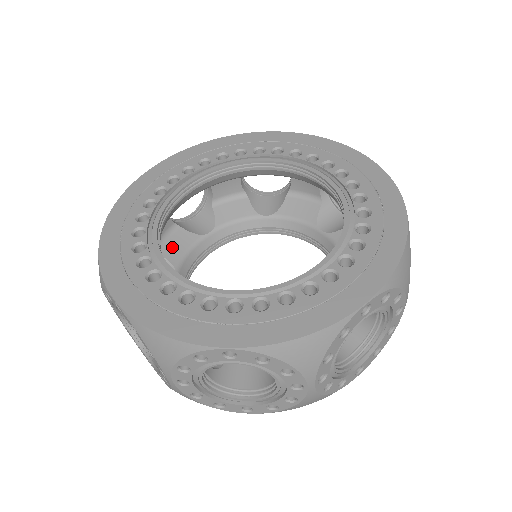
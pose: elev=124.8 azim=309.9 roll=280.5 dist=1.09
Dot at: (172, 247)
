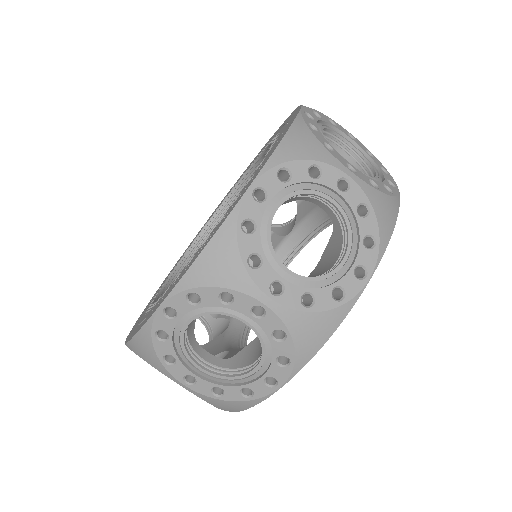
Dot at: occluded
